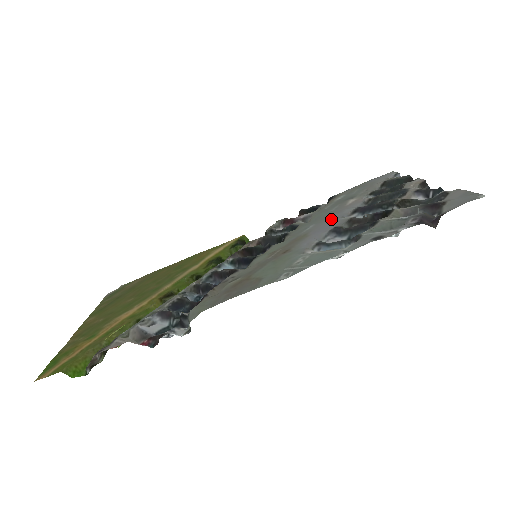
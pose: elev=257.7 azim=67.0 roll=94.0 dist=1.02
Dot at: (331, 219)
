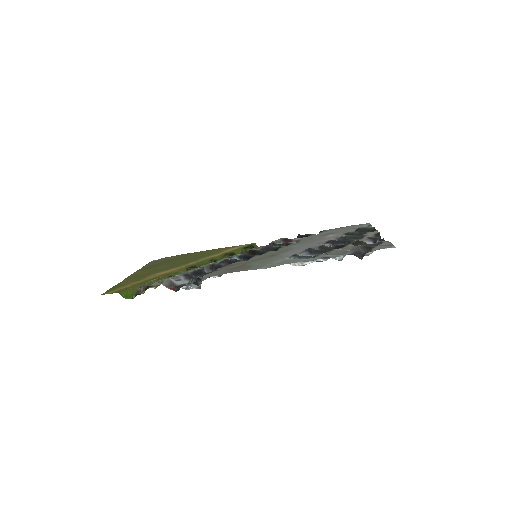
Dot at: (311, 243)
